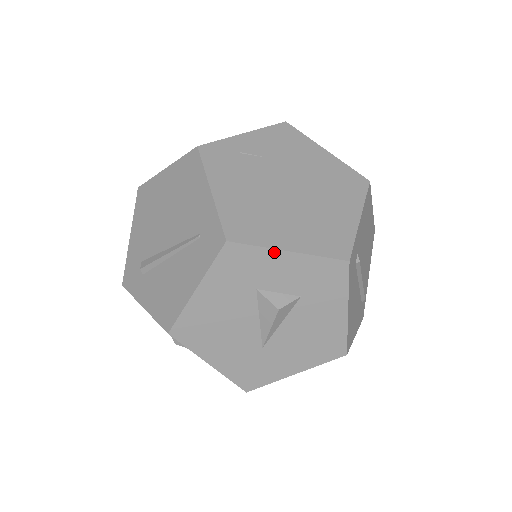
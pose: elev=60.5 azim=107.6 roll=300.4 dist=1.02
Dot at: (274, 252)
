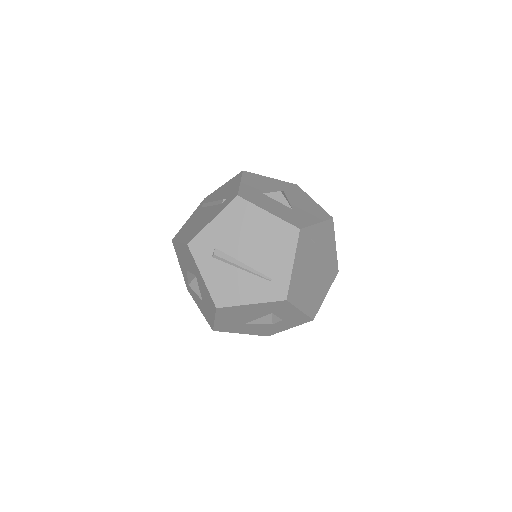
Dot at: (296, 309)
